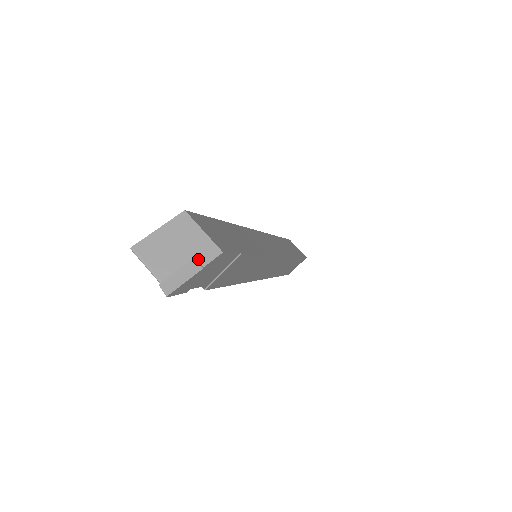
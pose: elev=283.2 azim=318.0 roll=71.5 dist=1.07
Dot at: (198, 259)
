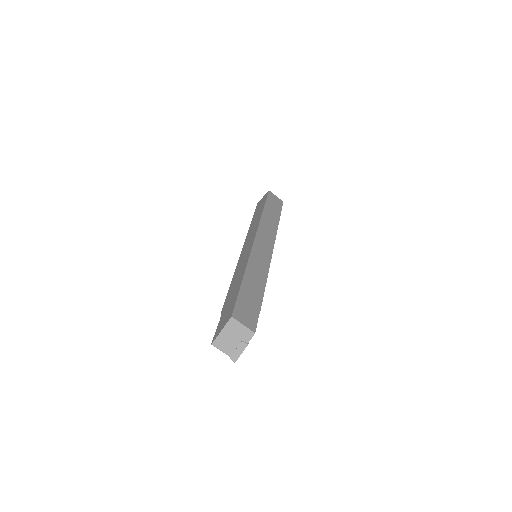
Dot at: (244, 340)
